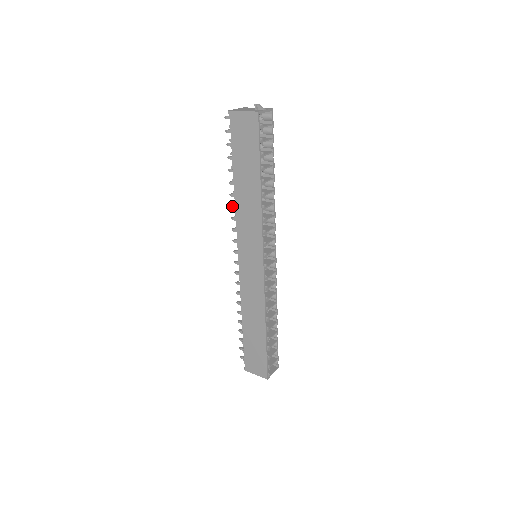
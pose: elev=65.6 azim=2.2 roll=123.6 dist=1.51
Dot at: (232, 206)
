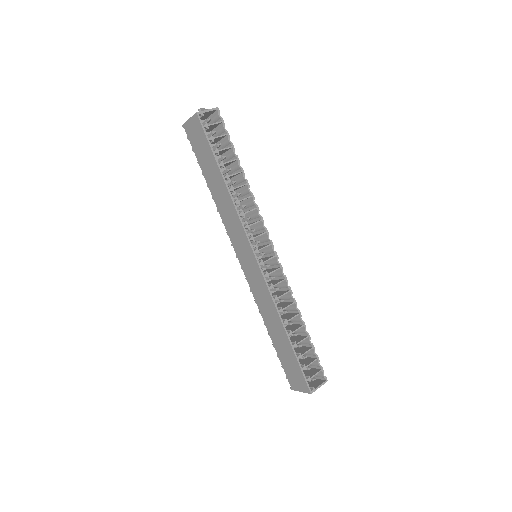
Dot at: occluded
